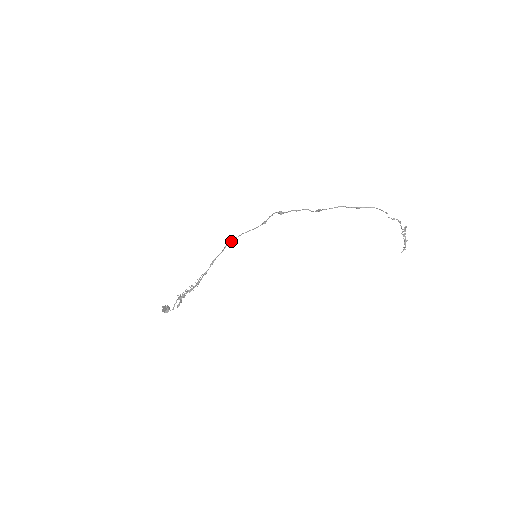
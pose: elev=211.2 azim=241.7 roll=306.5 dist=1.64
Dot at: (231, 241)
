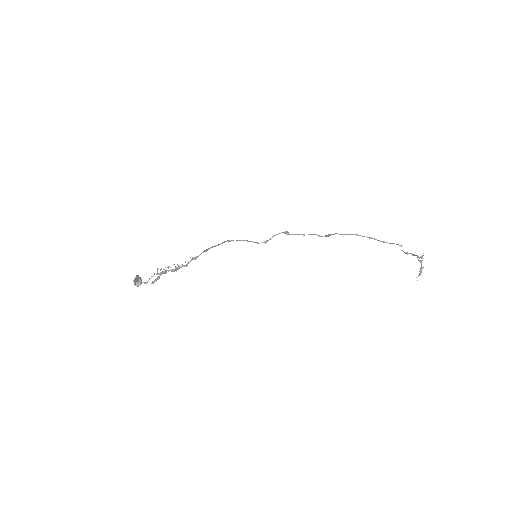
Dot at: occluded
